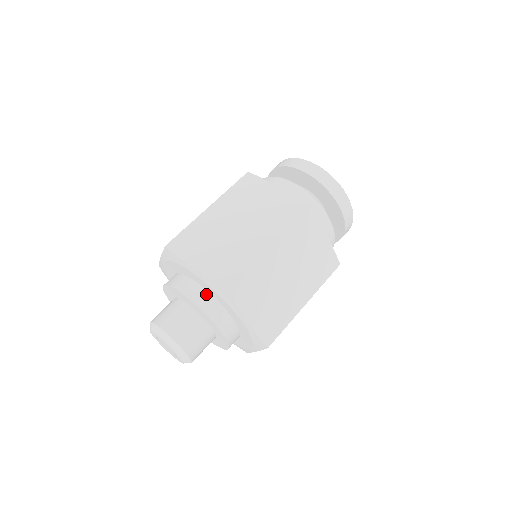
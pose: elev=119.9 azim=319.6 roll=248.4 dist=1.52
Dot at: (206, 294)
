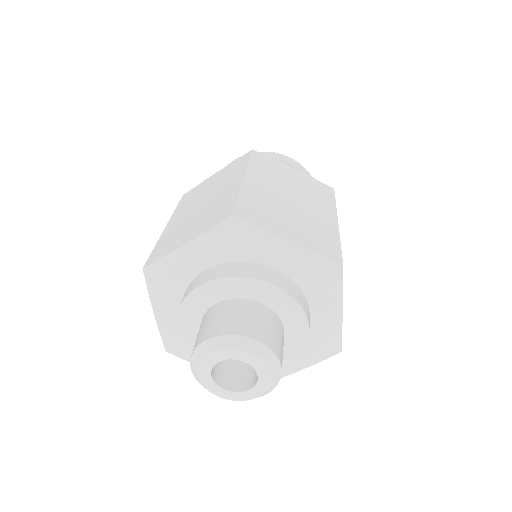
Dot at: (224, 266)
